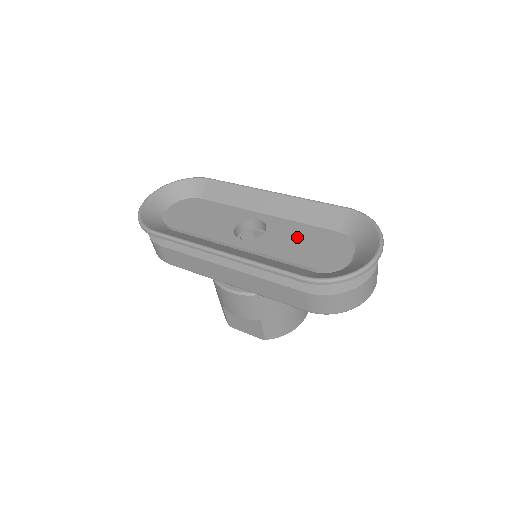
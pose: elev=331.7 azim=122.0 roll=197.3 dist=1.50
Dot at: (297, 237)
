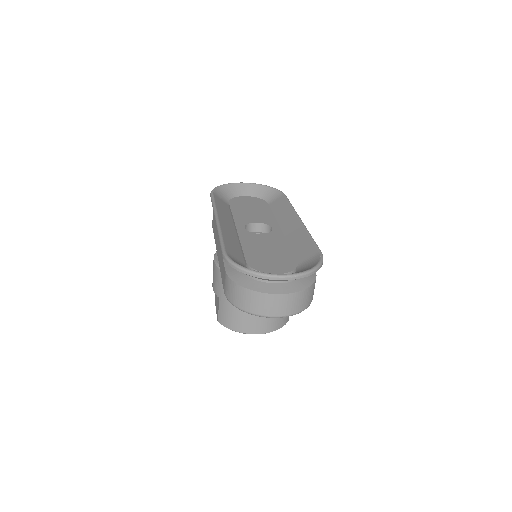
Dot at: (271, 247)
